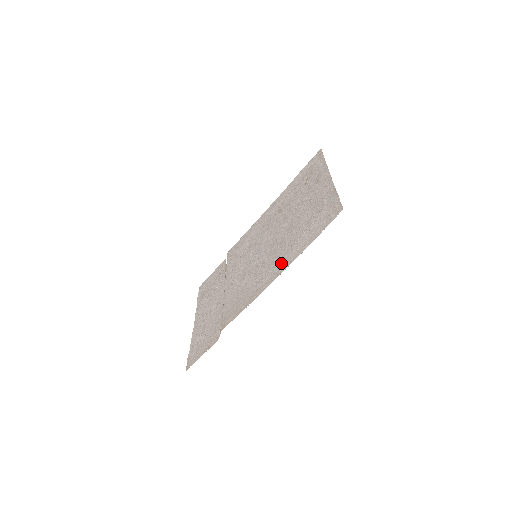
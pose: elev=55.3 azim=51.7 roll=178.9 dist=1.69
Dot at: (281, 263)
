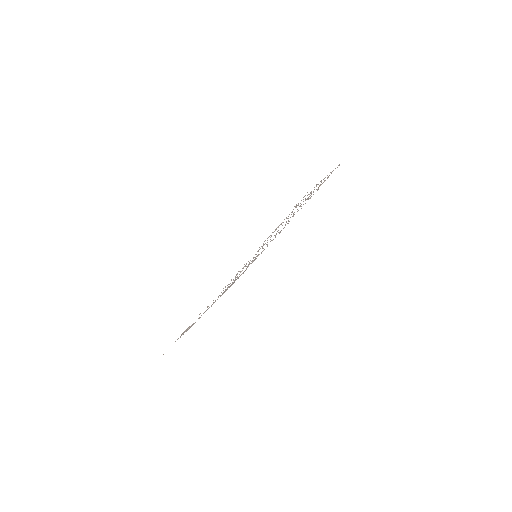
Dot at: occluded
